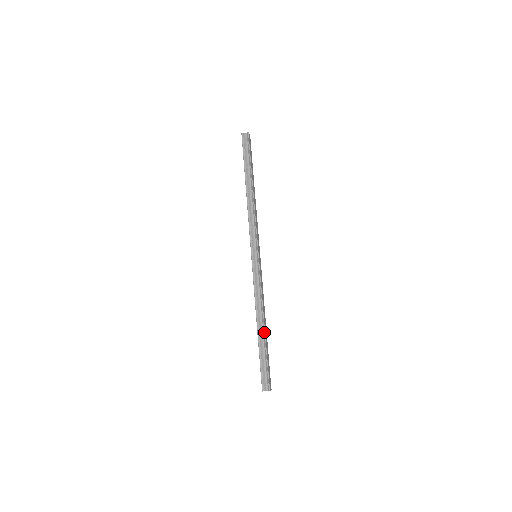
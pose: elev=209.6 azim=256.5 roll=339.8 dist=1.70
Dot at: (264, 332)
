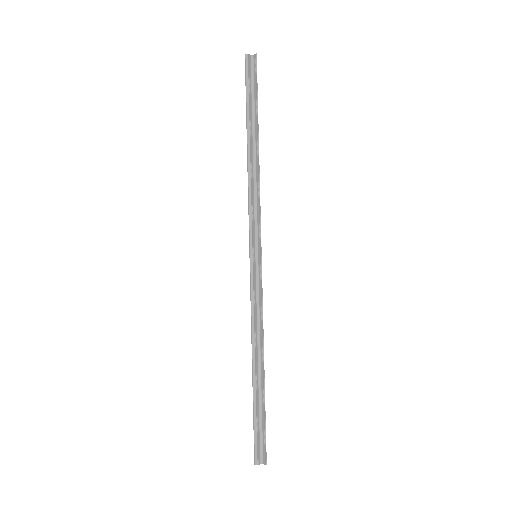
Dot at: (263, 376)
